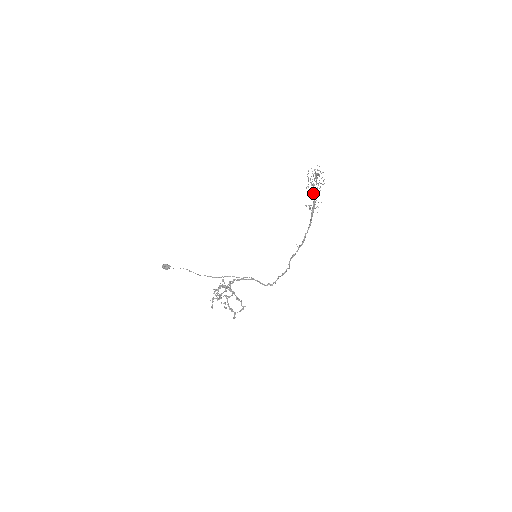
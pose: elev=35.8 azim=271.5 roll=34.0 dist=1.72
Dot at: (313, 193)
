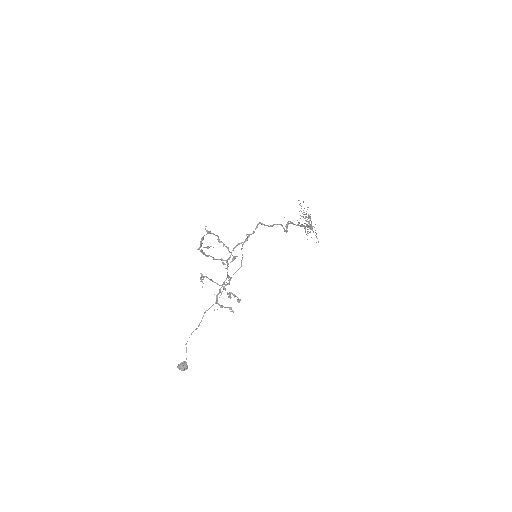
Dot at: (306, 221)
